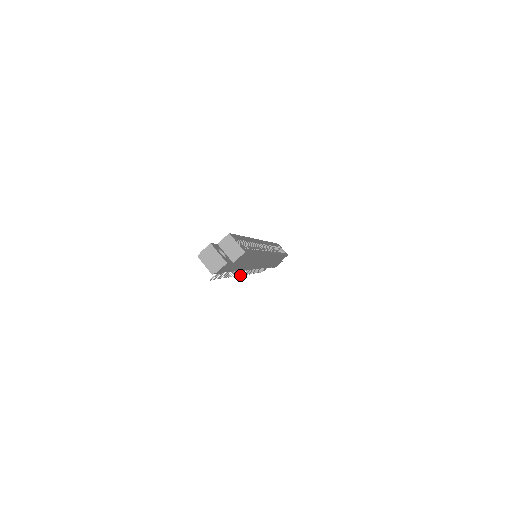
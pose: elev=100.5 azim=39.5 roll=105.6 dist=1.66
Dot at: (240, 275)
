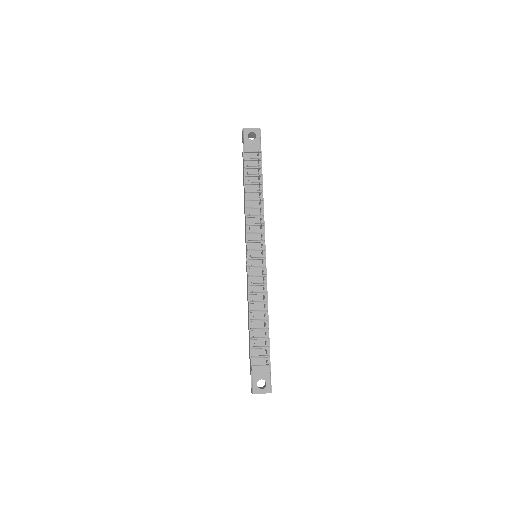
Dot at: (262, 242)
